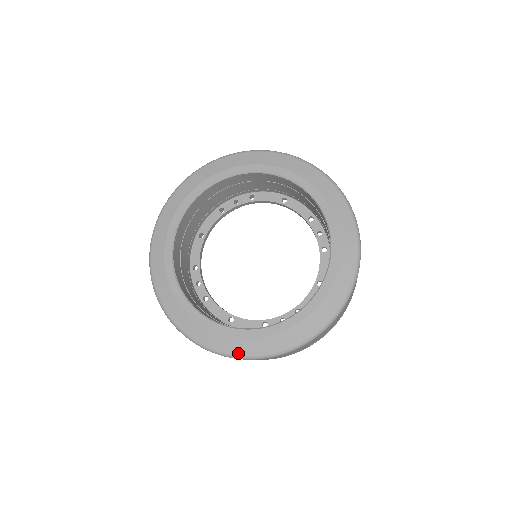
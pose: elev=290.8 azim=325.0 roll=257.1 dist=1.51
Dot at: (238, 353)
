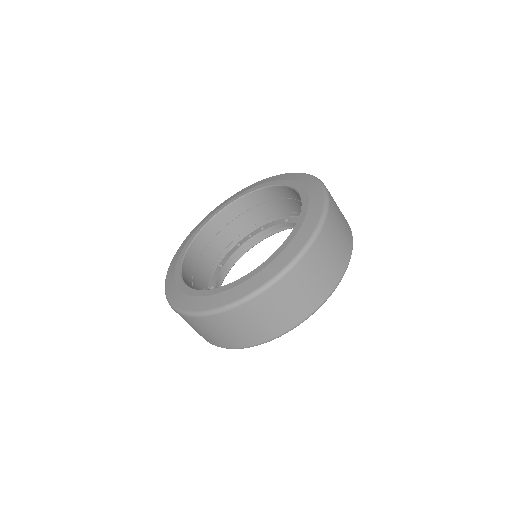
Dot at: (217, 306)
